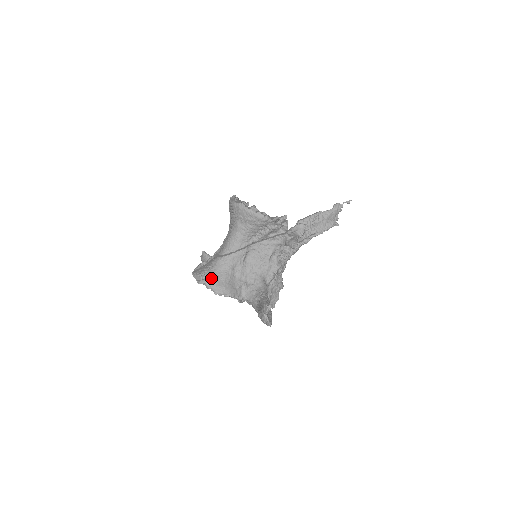
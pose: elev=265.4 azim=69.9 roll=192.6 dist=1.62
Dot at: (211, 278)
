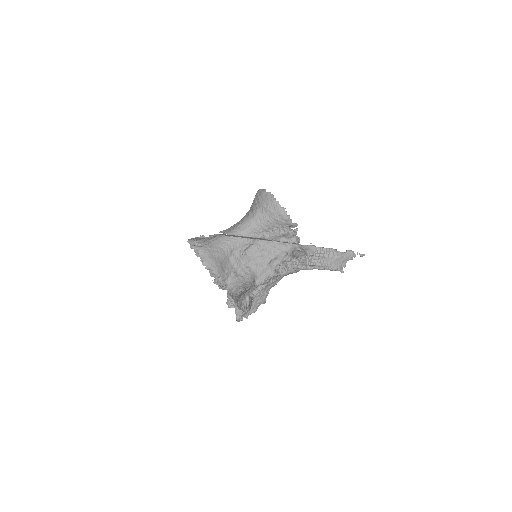
Dot at: (206, 248)
